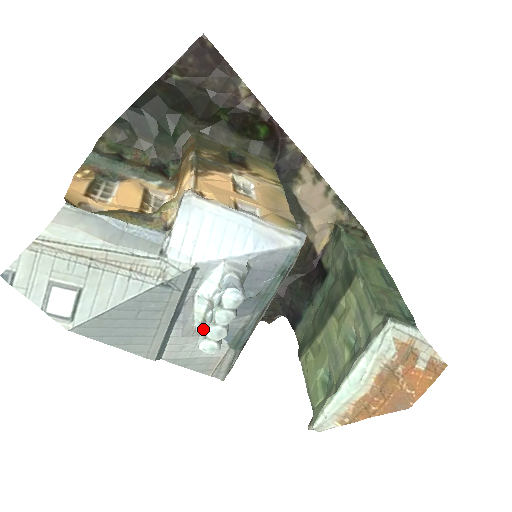
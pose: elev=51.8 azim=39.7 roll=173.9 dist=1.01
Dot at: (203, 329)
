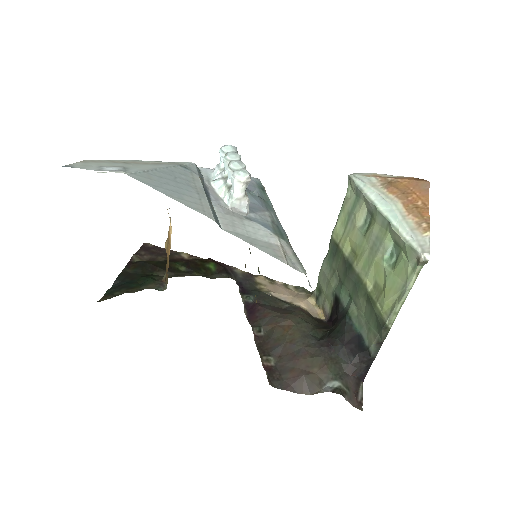
Dot at: (232, 186)
